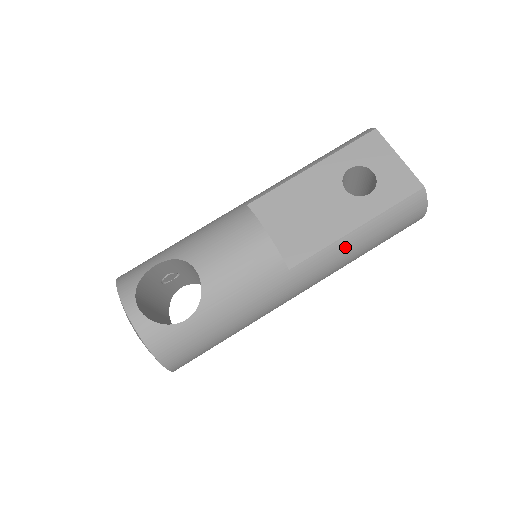
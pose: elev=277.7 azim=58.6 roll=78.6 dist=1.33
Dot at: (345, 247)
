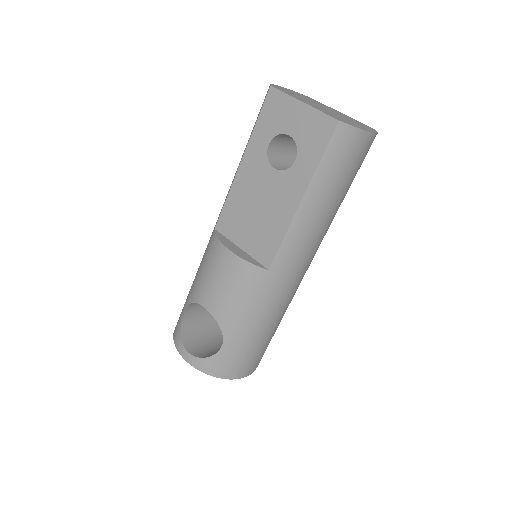
Dot at: (304, 222)
